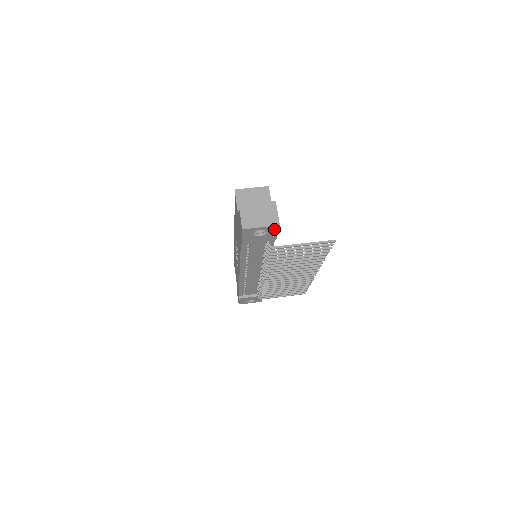
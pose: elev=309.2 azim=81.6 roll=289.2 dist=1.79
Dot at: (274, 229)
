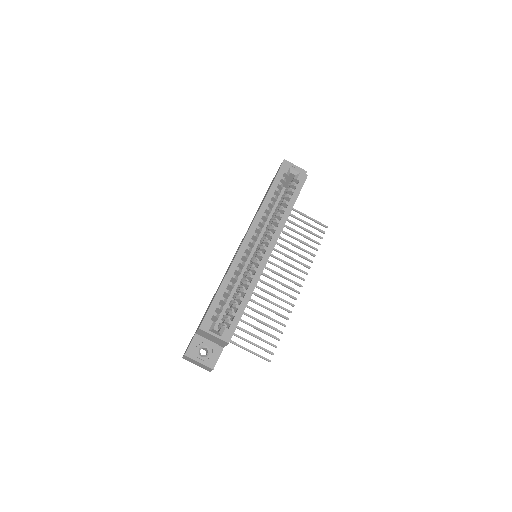
Dot at: occluded
